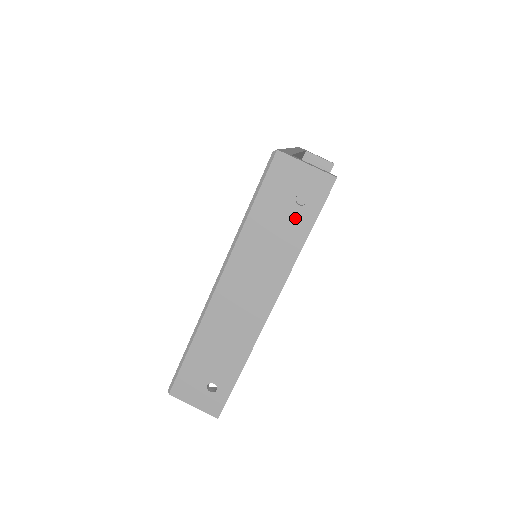
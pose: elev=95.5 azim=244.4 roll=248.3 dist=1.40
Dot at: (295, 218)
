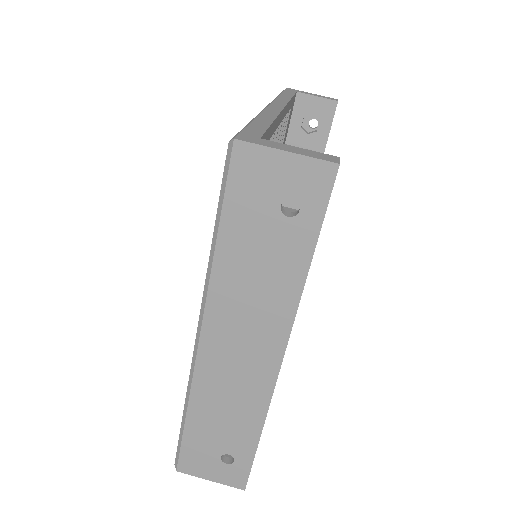
Dot at: (286, 236)
